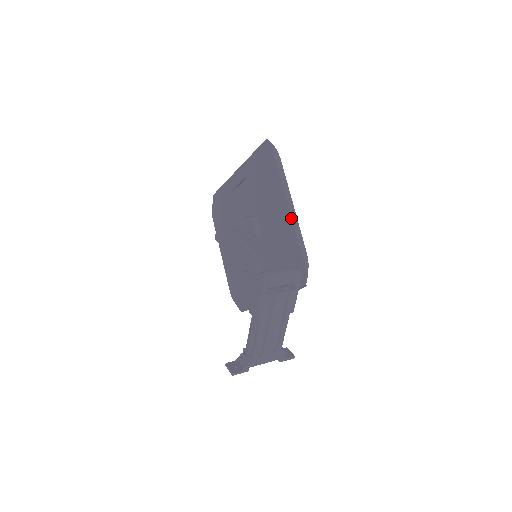
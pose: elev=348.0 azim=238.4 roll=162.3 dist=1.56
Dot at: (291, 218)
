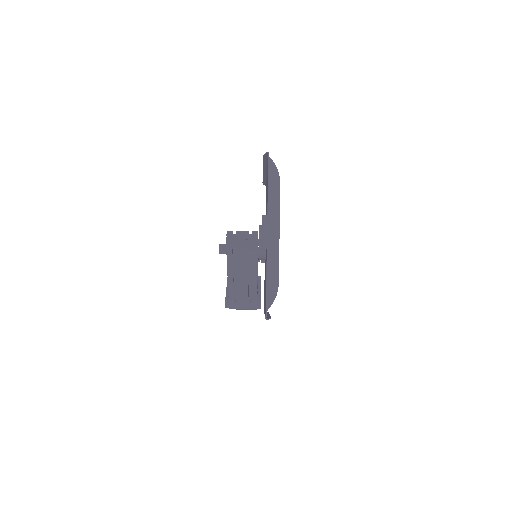
Dot at: occluded
